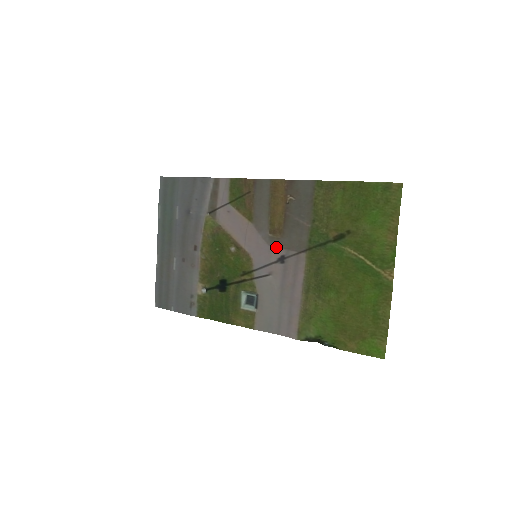
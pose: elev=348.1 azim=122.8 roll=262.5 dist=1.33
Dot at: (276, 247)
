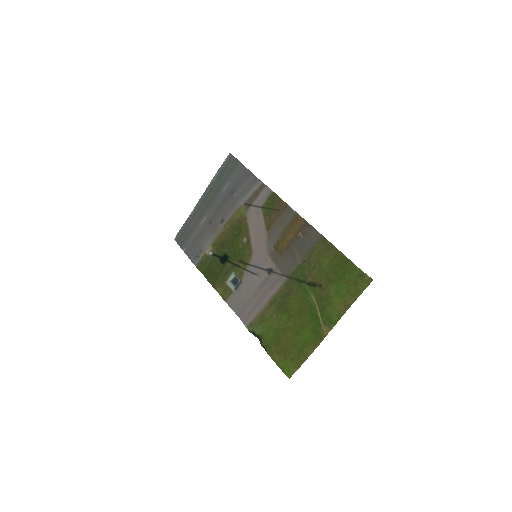
Dot at: (272, 260)
